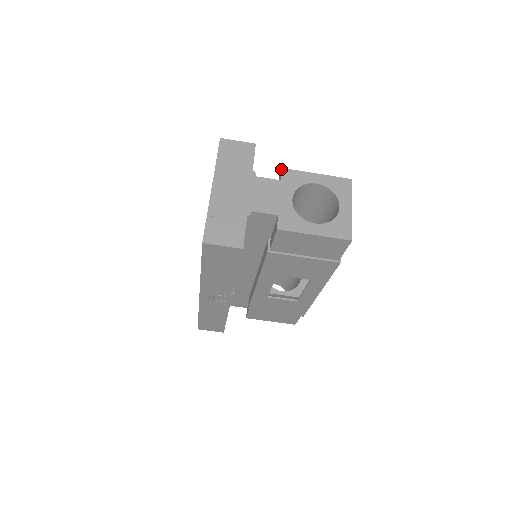
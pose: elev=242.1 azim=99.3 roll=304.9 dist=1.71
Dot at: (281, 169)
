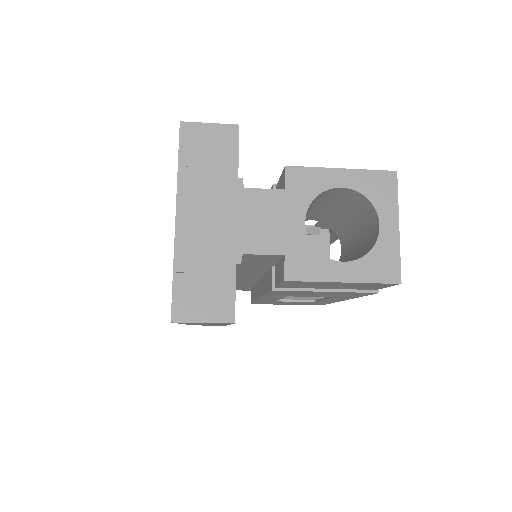
Dot at: occluded
